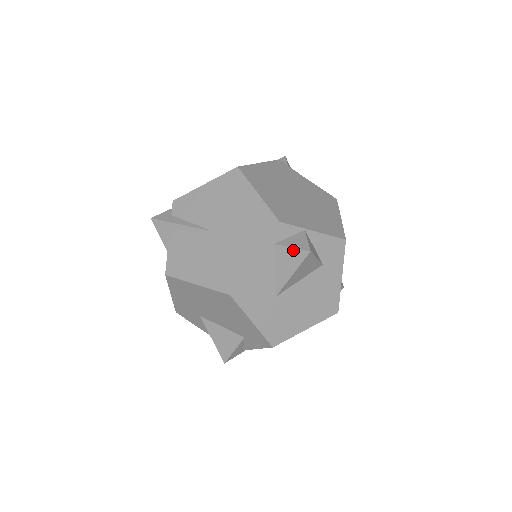
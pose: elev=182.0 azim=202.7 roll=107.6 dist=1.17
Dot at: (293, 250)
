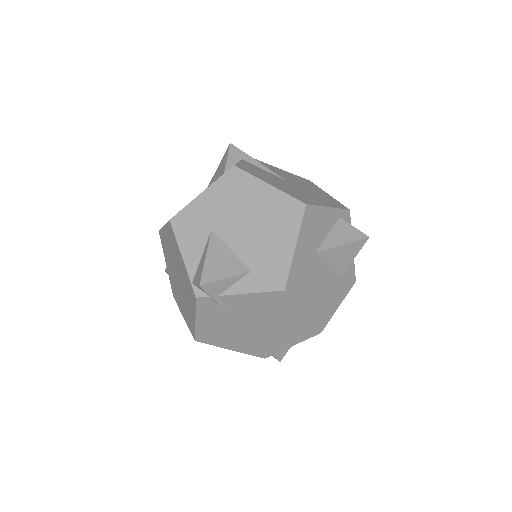
Dot at: (355, 229)
